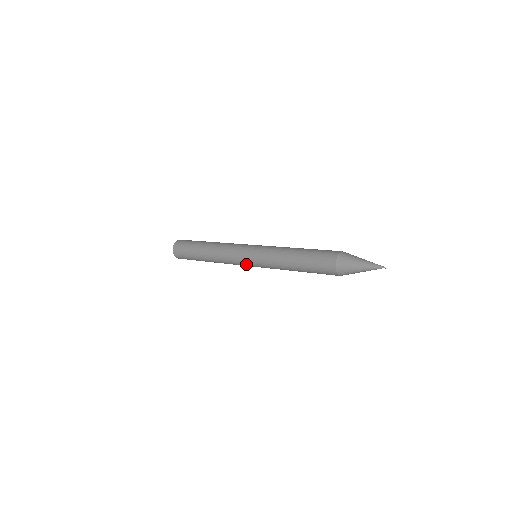
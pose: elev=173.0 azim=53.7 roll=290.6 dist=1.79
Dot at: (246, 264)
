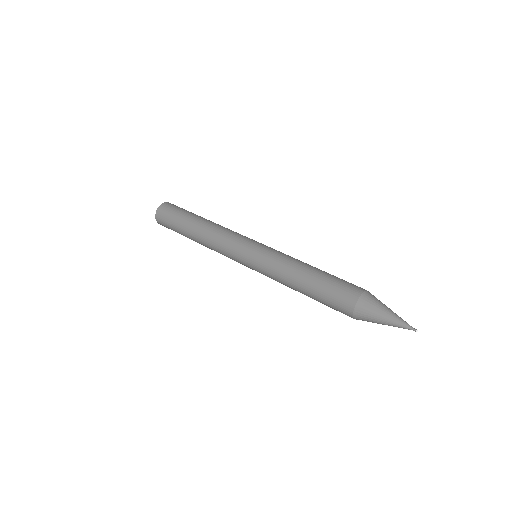
Dot at: (241, 262)
